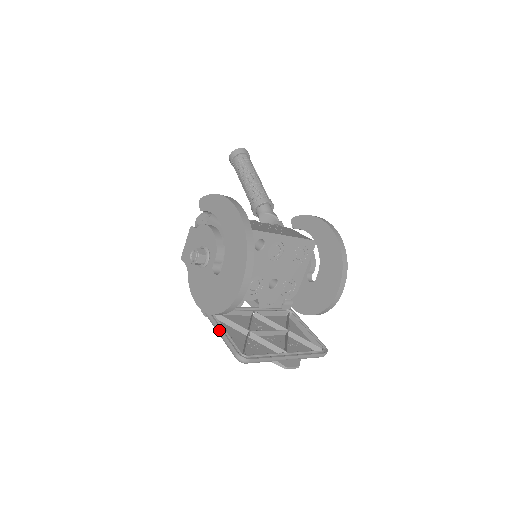
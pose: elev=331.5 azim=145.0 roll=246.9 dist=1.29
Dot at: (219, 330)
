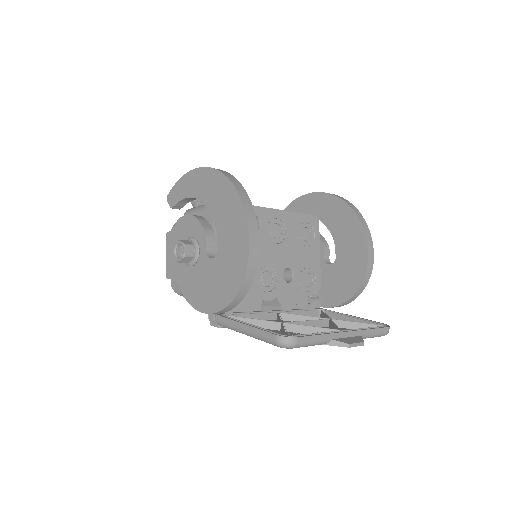
Dot at: (242, 326)
